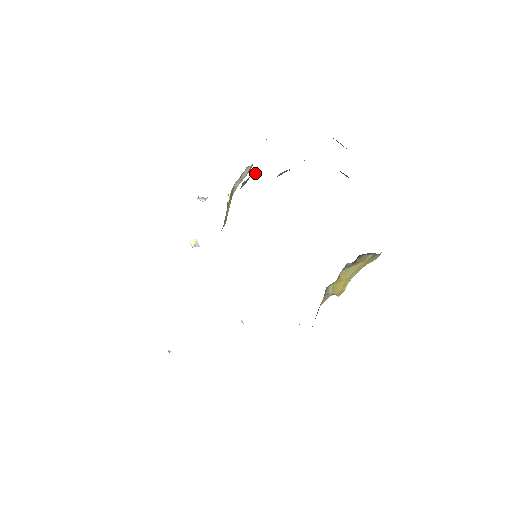
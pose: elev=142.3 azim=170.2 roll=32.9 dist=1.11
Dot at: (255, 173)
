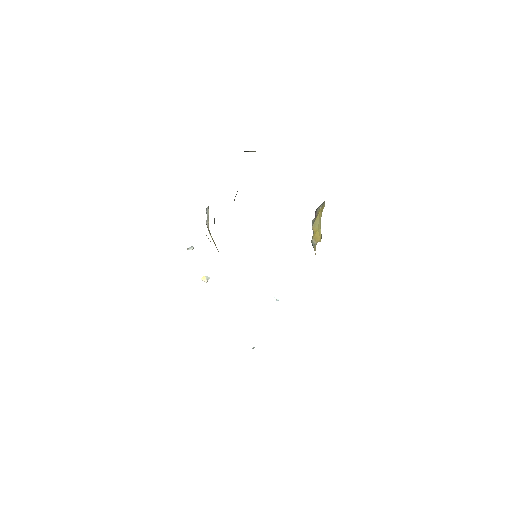
Dot at: occluded
